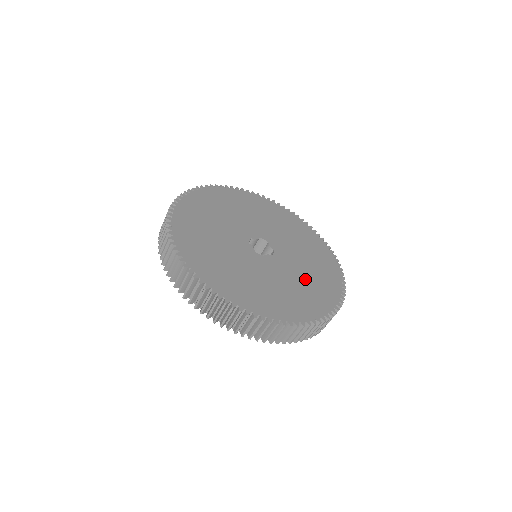
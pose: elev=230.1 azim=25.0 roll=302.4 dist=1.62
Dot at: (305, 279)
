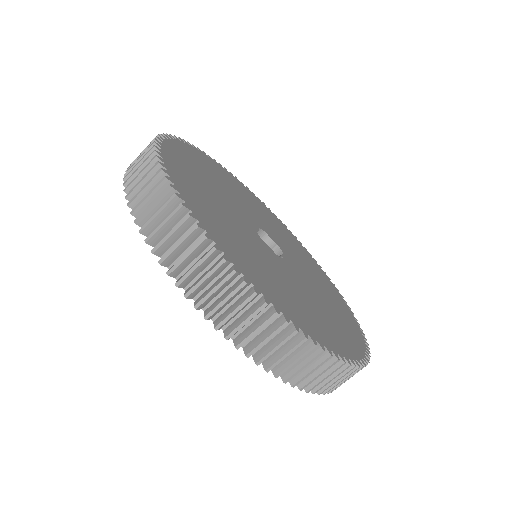
Dot at: (318, 281)
